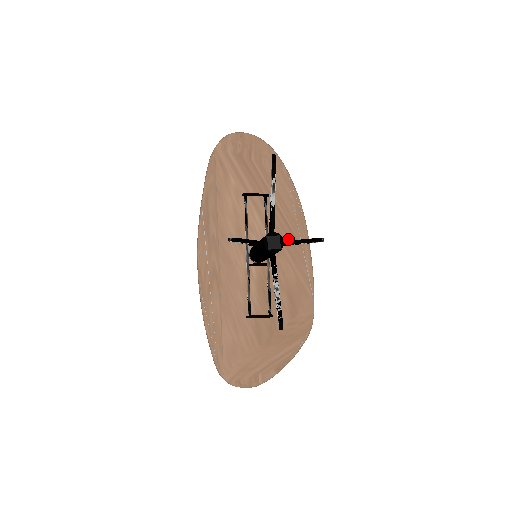
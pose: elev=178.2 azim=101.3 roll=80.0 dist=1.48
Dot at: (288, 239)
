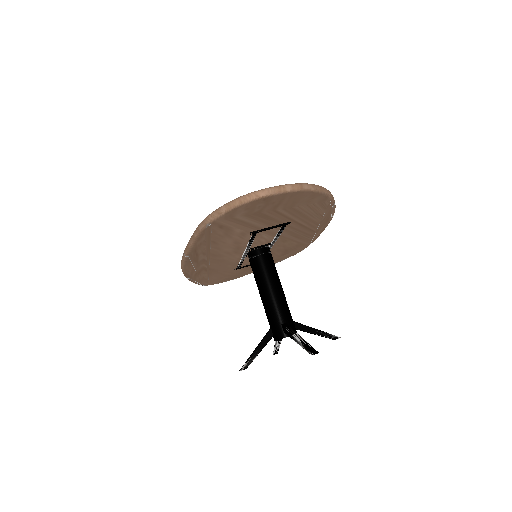
Dot at: (301, 233)
